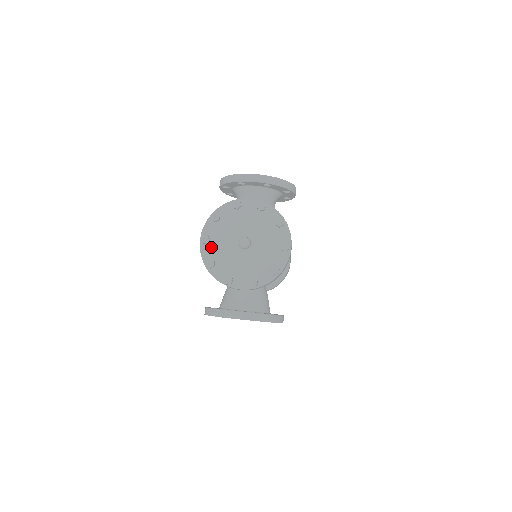
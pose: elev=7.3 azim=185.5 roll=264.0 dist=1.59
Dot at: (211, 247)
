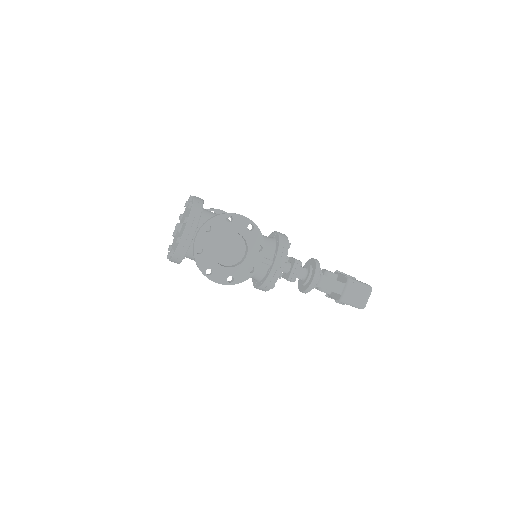
Dot at: occluded
